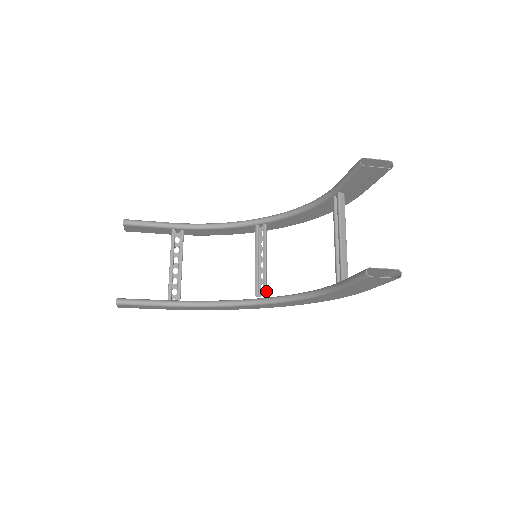
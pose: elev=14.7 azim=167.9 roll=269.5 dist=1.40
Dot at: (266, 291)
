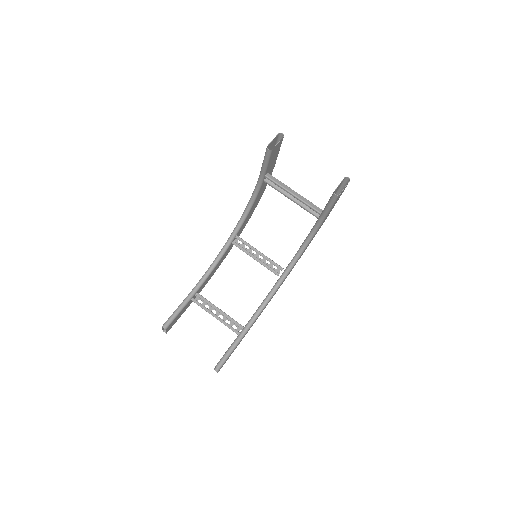
Dot at: (280, 267)
